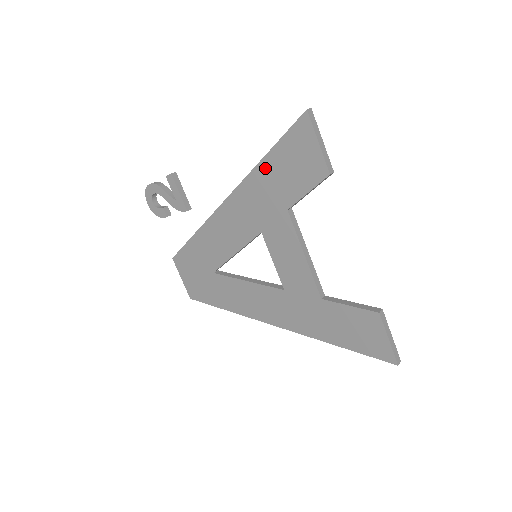
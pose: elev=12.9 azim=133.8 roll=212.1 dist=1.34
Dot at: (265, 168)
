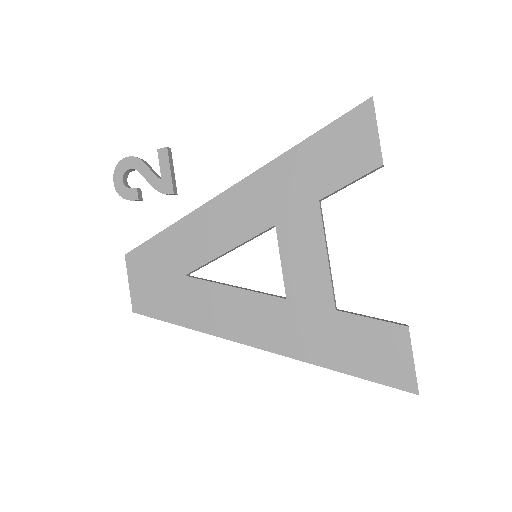
Dot at: (303, 151)
